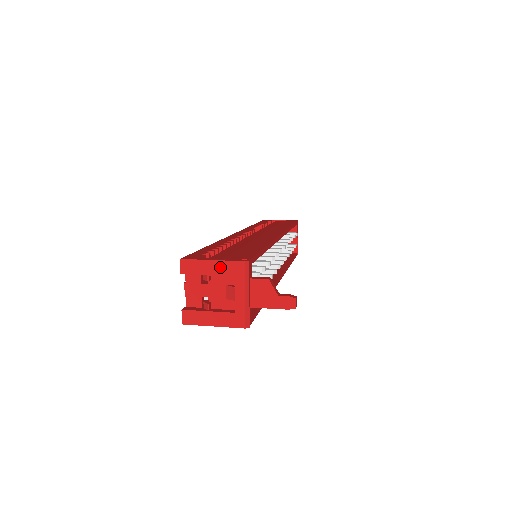
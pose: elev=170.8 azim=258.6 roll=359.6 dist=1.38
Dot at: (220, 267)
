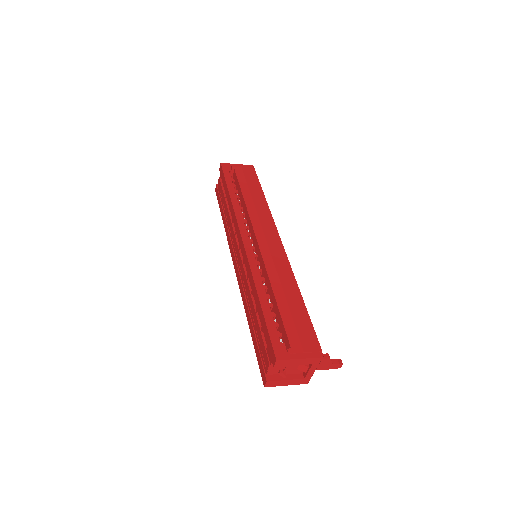
Dot at: (304, 361)
